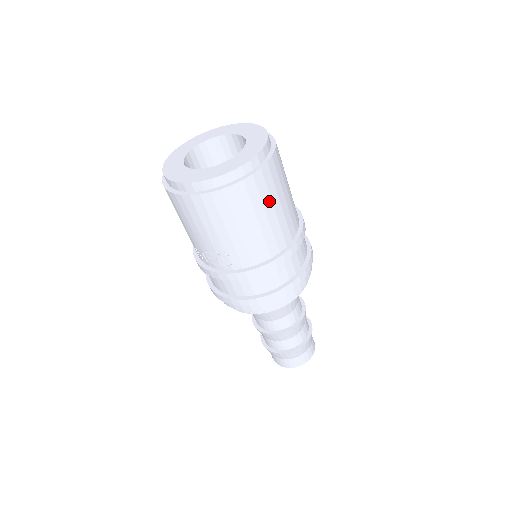
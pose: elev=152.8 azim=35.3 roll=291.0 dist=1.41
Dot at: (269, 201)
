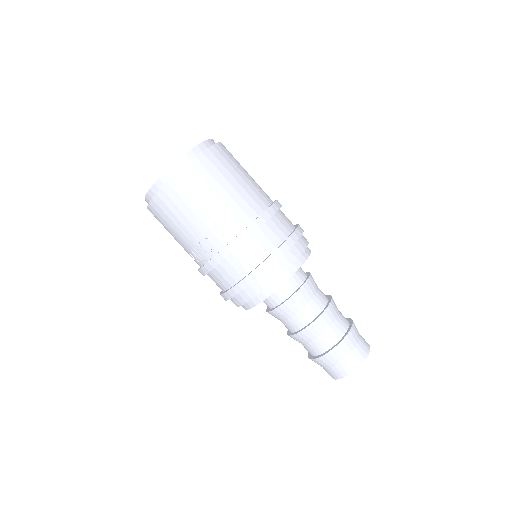
Dot at: (221, 177)
